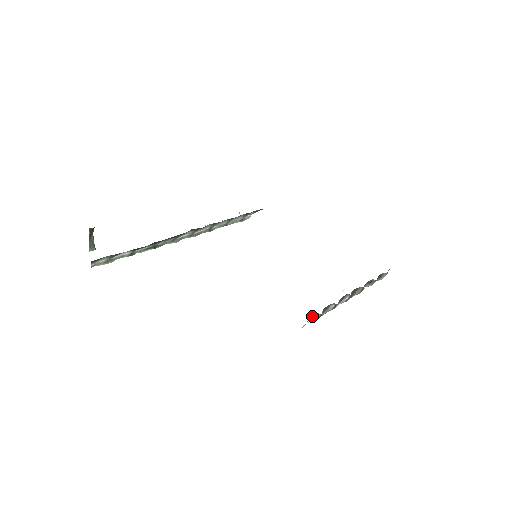
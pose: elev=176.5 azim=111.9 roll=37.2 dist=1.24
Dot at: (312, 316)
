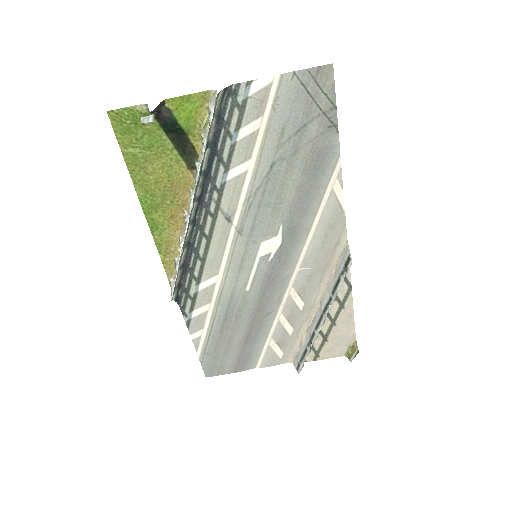
Dot at: (344, 267)
